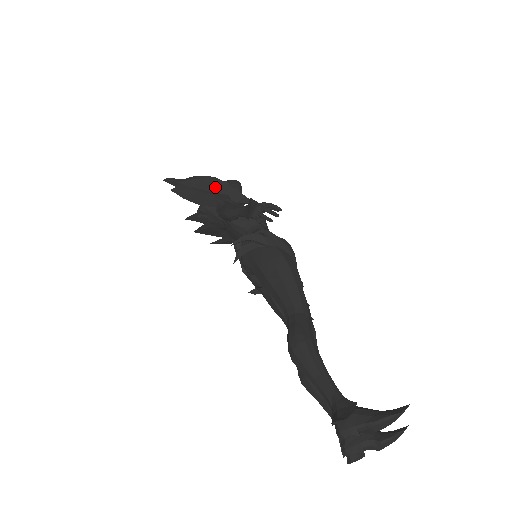
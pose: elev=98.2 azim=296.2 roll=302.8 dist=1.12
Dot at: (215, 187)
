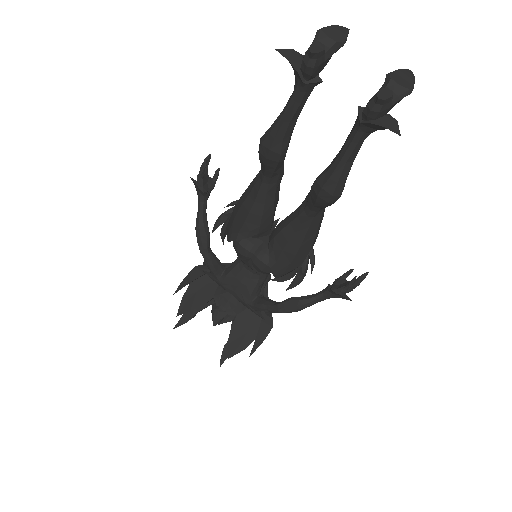
Dot at: occluded
